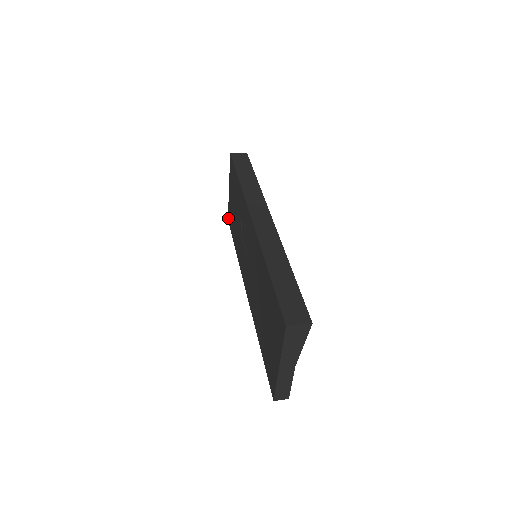
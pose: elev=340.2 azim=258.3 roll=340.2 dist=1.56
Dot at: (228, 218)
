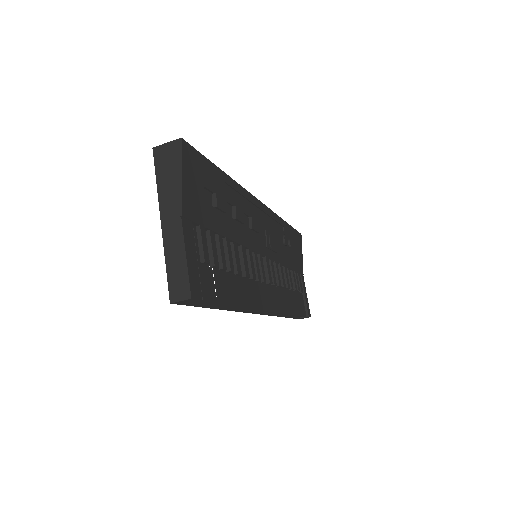
Dot at: occluded
